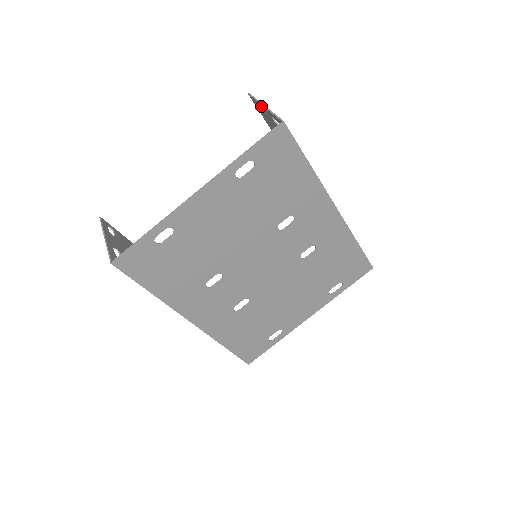
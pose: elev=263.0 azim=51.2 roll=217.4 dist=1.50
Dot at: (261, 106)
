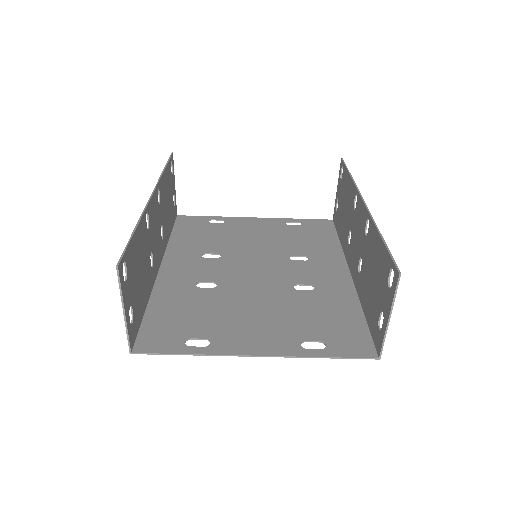
Dot at: (390, 304)
